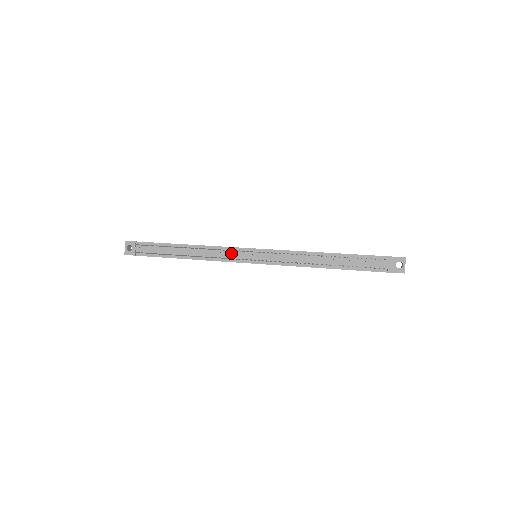
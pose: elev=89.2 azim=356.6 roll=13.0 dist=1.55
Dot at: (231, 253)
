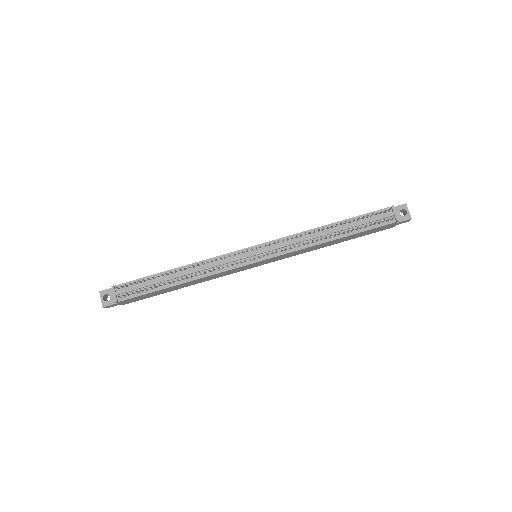
Dot at: (230, 259)
